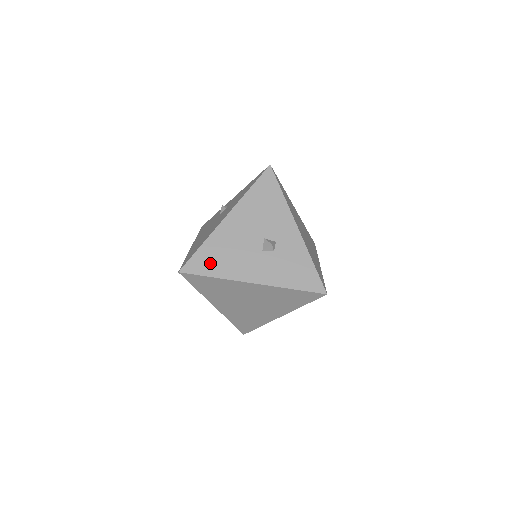
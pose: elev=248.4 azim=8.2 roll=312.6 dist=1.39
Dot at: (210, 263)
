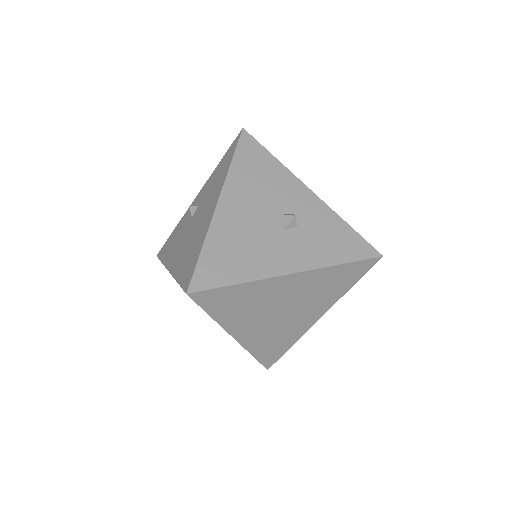
Dot at: (225, 267)
